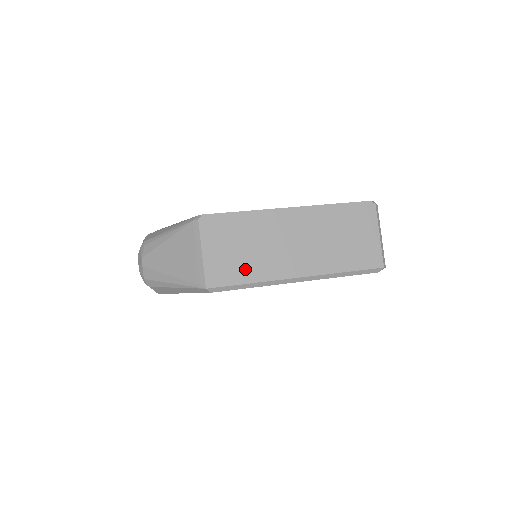
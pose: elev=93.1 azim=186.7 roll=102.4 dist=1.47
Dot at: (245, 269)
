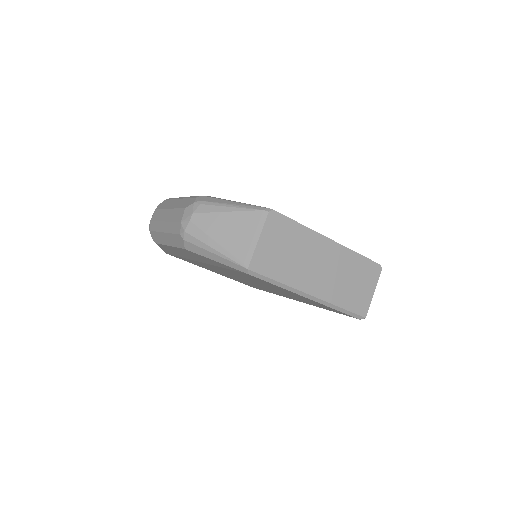
Dot at: (281, 269)
